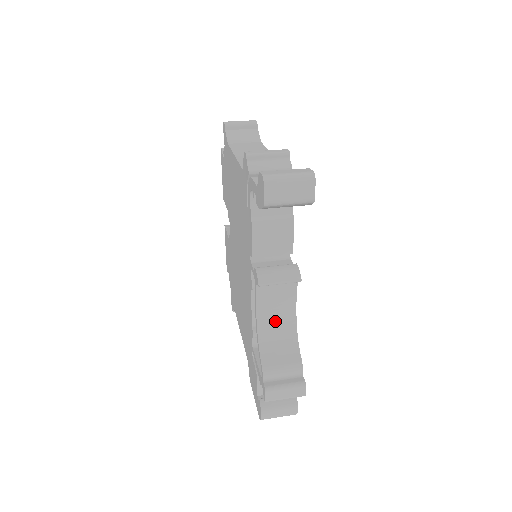
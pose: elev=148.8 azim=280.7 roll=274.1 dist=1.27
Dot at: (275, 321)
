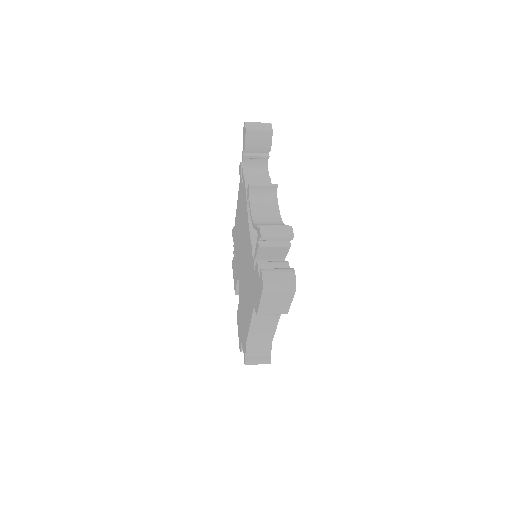
Dot at: (265, 217)
